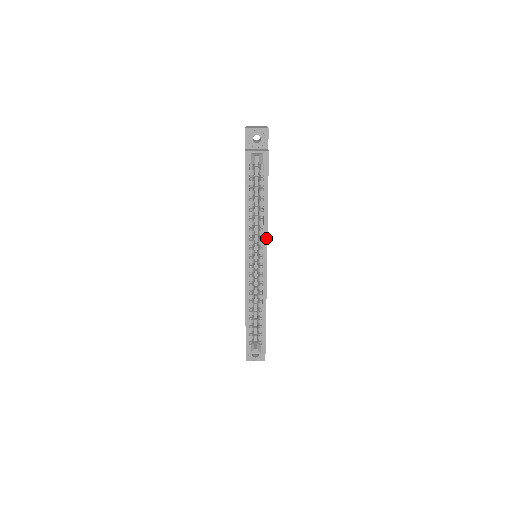
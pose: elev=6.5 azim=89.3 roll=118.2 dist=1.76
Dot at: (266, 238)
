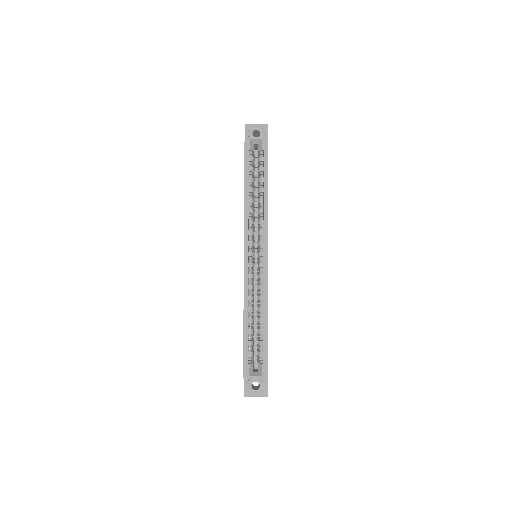
Dot at: (266, 226)
